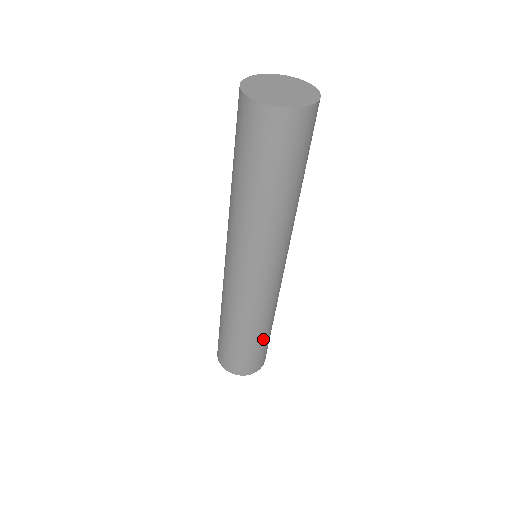
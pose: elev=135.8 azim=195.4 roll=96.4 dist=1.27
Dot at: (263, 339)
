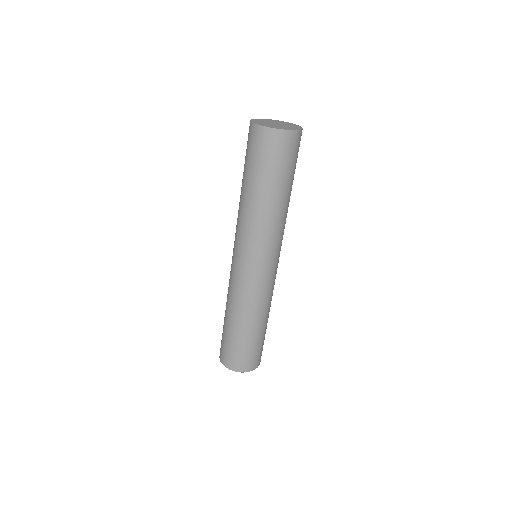
Dot at: (266, 326)
